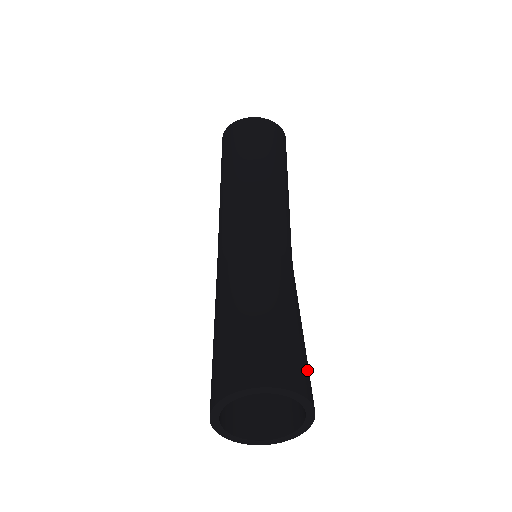
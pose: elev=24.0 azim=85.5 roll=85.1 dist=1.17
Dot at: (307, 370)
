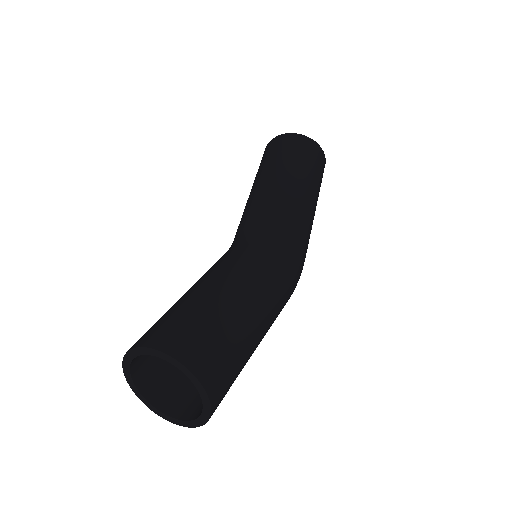
Dot at: (208, 338)
